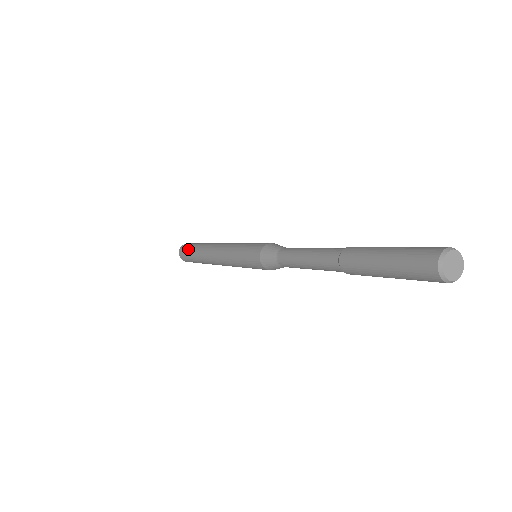
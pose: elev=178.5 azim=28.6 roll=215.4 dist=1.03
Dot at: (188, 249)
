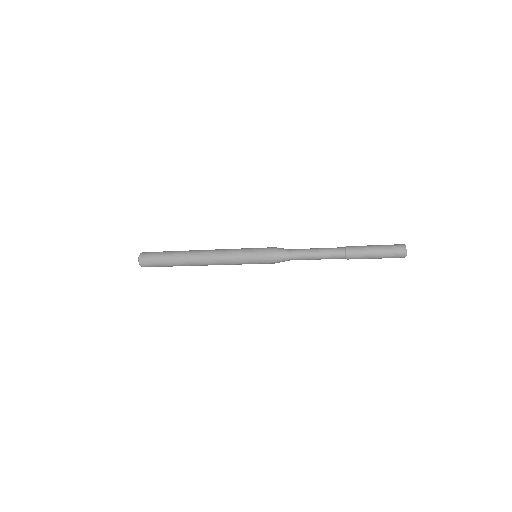
Dot at: (158, 260)
